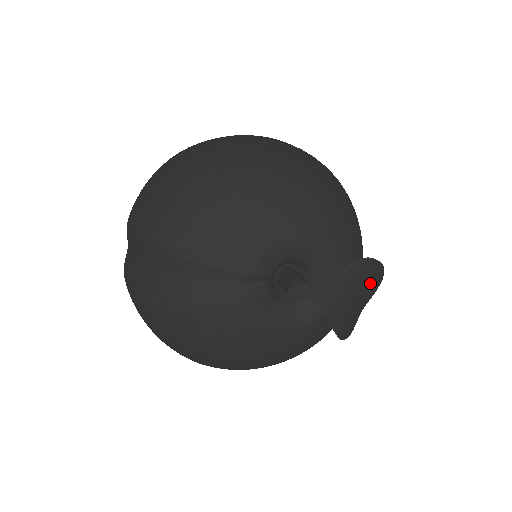
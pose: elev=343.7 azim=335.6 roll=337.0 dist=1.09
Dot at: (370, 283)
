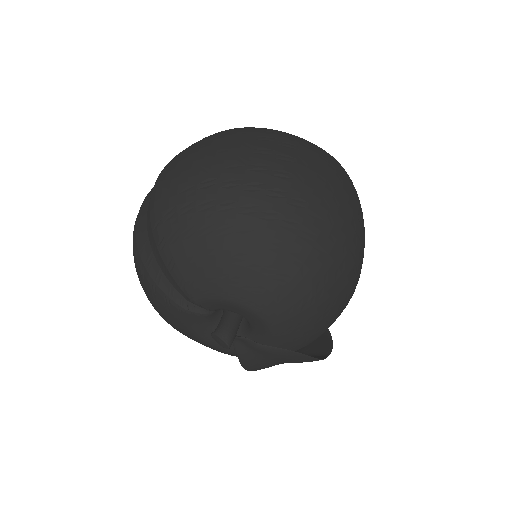
Dot at: (299, 362)
